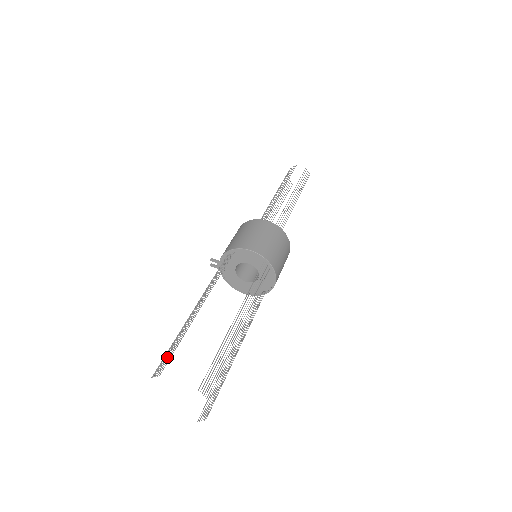
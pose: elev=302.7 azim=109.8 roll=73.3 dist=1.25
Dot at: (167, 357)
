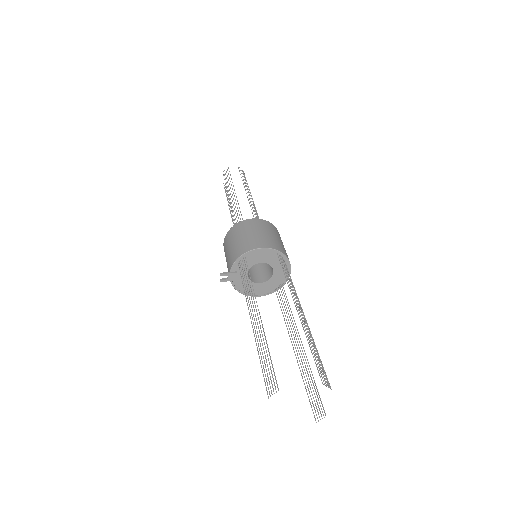
Dot at: (269, 372)
